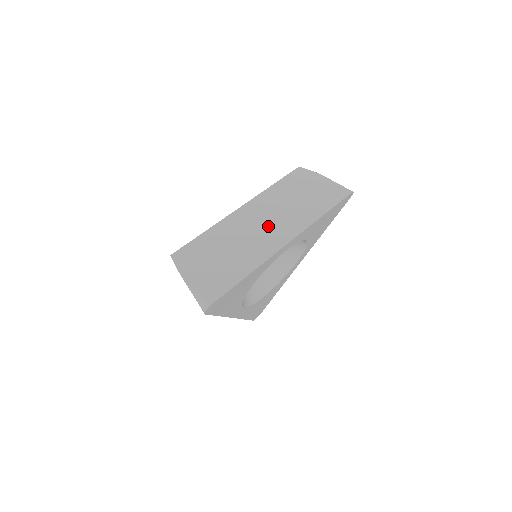
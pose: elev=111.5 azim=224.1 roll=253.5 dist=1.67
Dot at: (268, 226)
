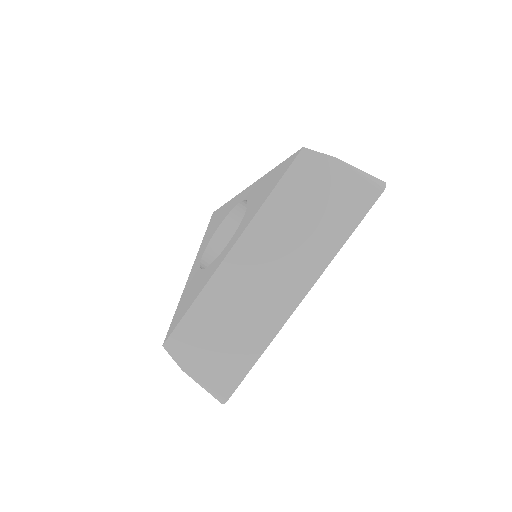
Dot at: (272, 278)
